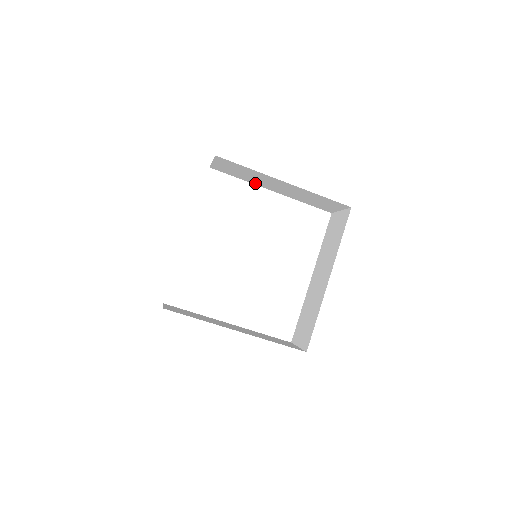
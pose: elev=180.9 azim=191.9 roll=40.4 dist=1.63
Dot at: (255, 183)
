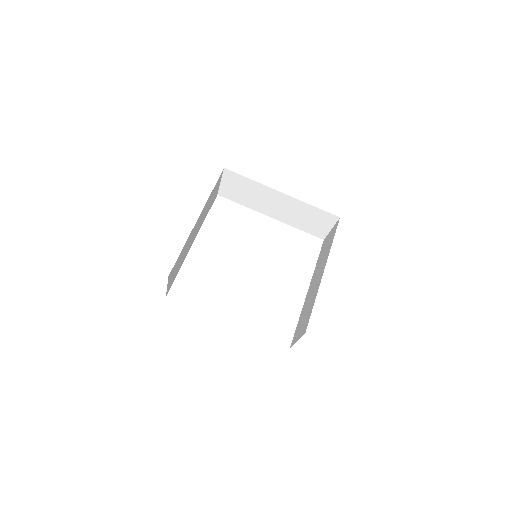
Dot at: (256, 208)
